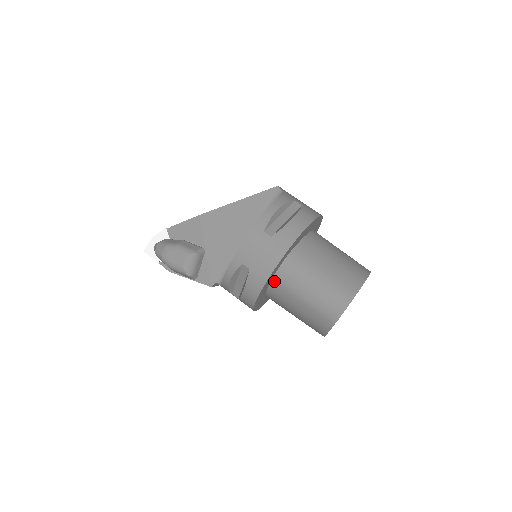
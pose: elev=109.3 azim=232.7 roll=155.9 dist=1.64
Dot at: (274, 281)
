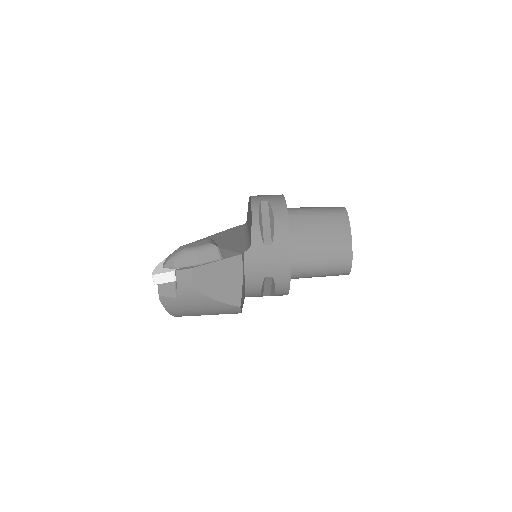
Dot at: (288, 216)
